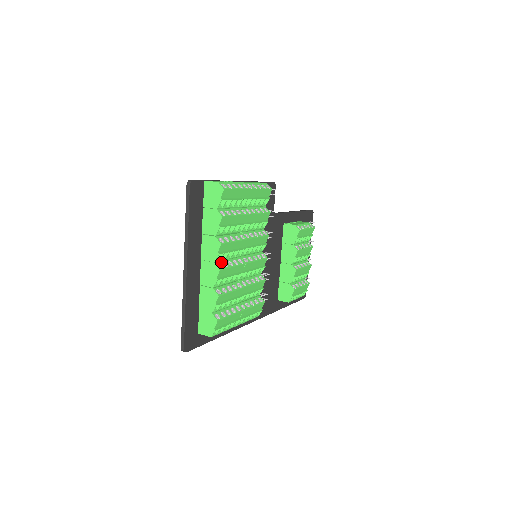
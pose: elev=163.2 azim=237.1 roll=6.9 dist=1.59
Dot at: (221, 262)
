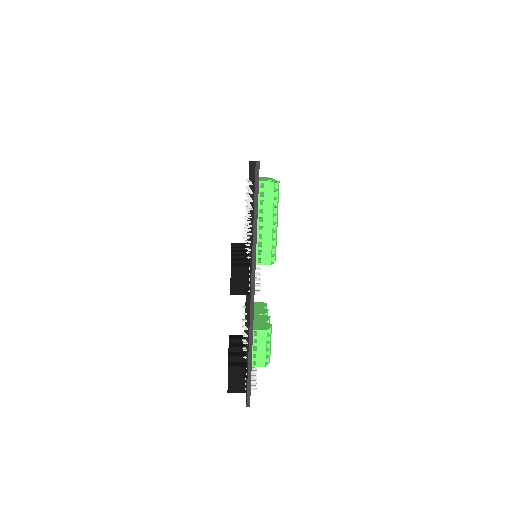
Dot at: occluded
